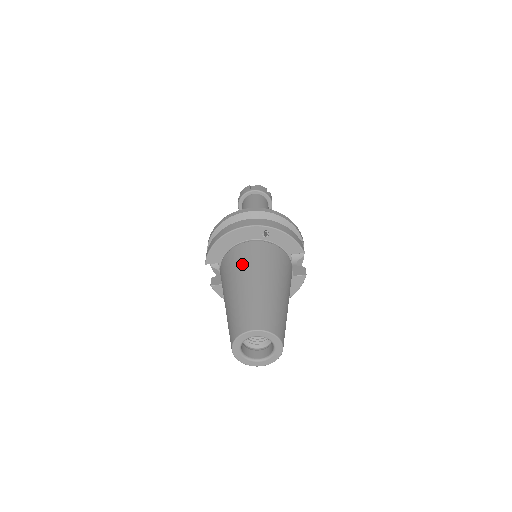
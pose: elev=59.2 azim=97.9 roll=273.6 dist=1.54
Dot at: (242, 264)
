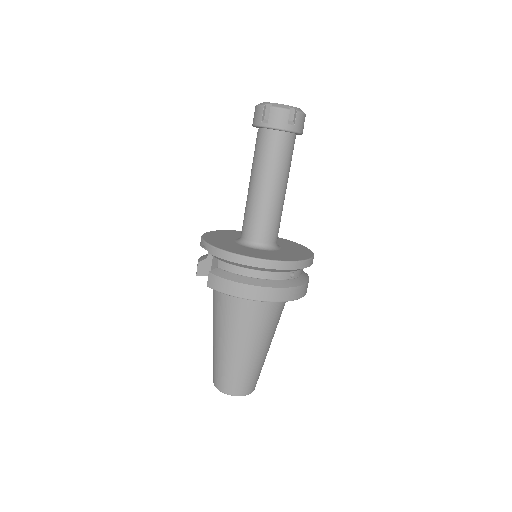
Dot at: (252, 327)
